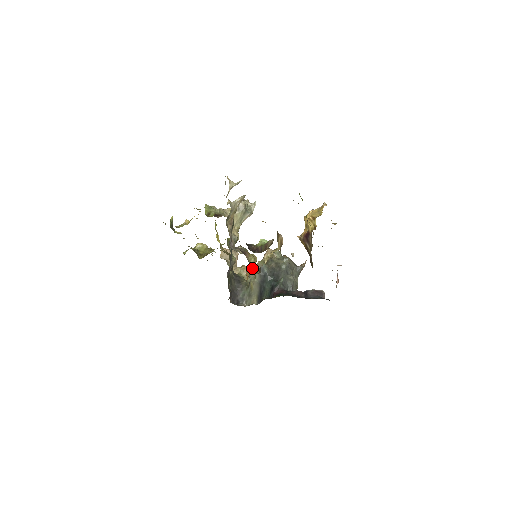
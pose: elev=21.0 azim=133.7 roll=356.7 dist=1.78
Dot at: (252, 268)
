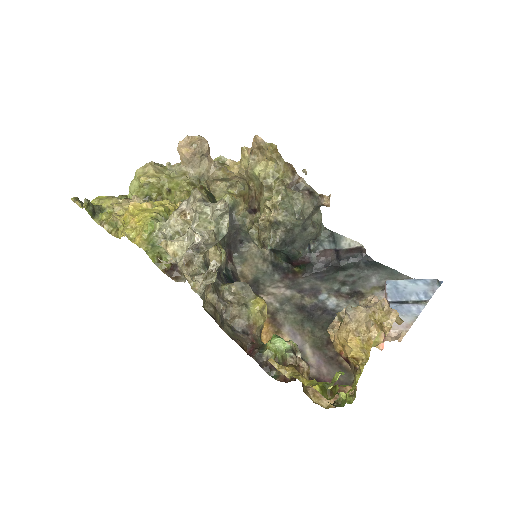
Dot at: occluded
